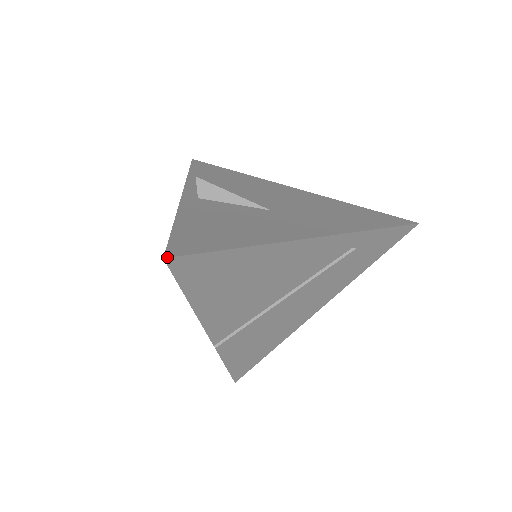
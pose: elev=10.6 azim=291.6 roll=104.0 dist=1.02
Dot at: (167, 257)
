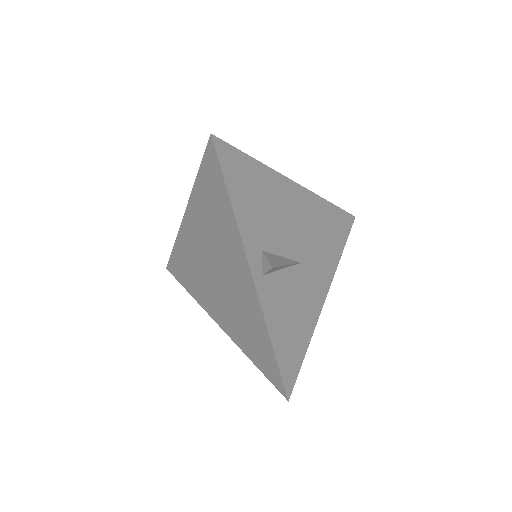
Dot at: occluded
